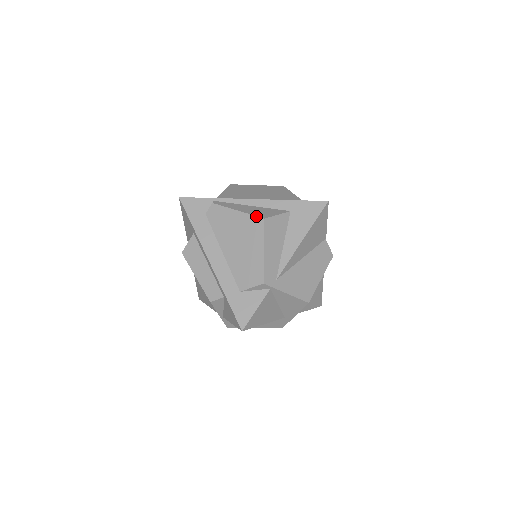
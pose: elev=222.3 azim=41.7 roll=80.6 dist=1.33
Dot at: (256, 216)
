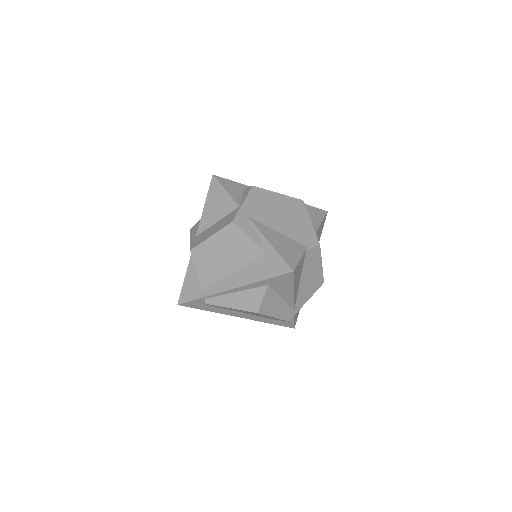
Dot at: occluded
